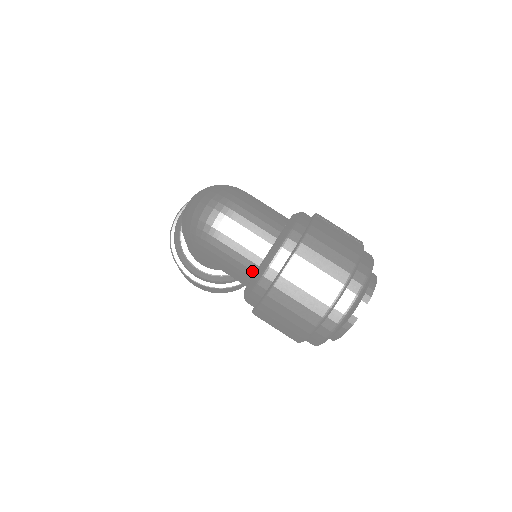
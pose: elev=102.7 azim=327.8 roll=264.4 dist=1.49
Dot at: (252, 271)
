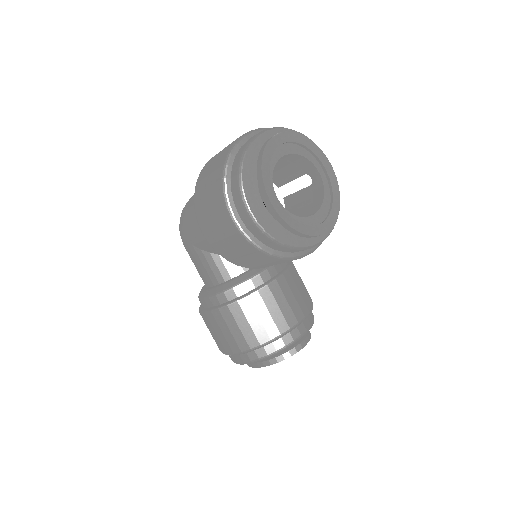
Dot at: occluded
